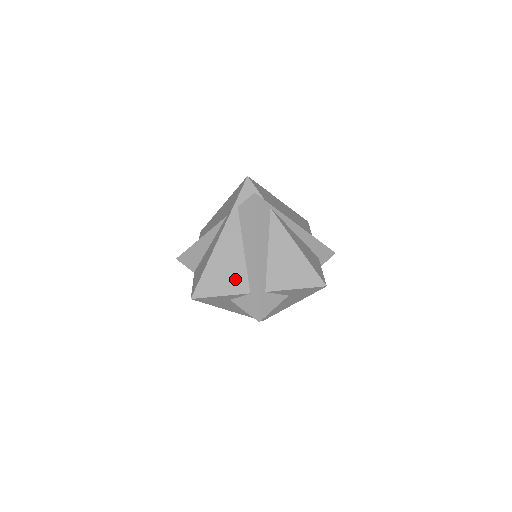
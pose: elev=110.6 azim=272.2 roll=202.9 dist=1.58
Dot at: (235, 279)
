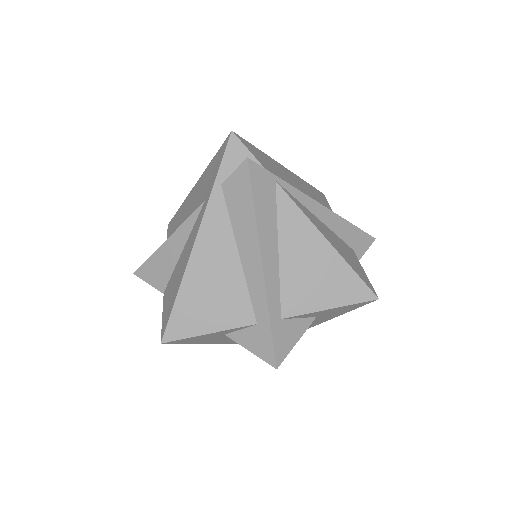
Dot at: (230, 303)
